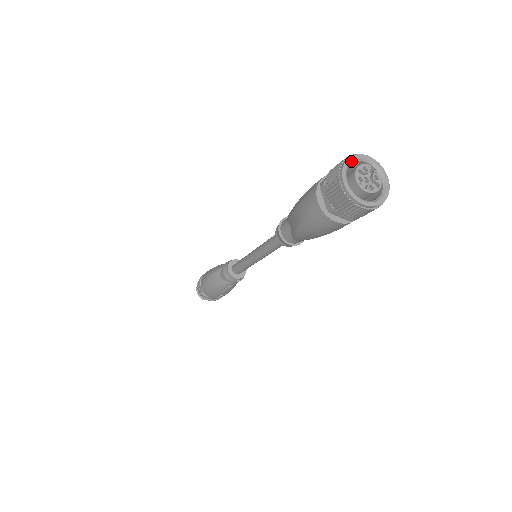
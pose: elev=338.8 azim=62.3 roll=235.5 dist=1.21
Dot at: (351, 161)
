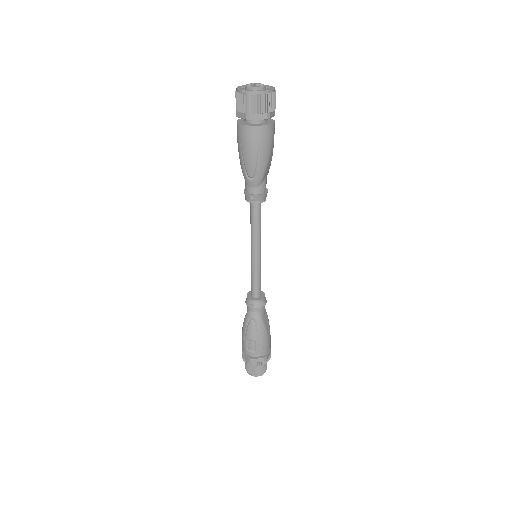
Dot at: occluded
